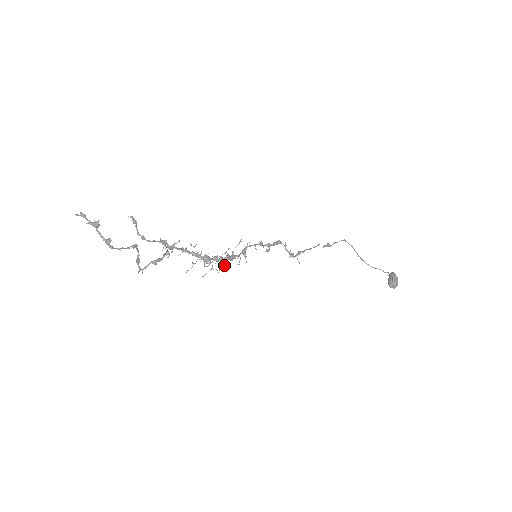
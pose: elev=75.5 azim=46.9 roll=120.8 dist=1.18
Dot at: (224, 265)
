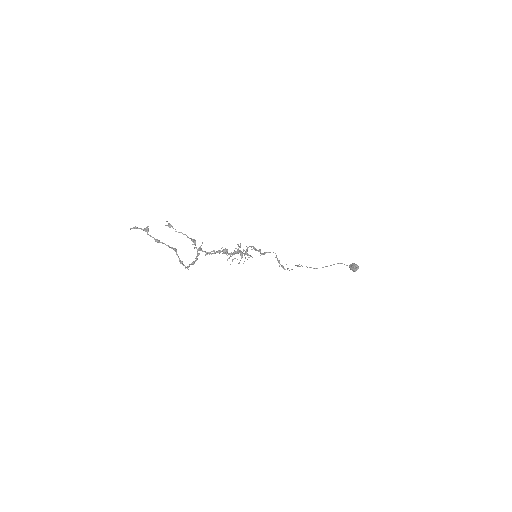
Dot at: occluded
